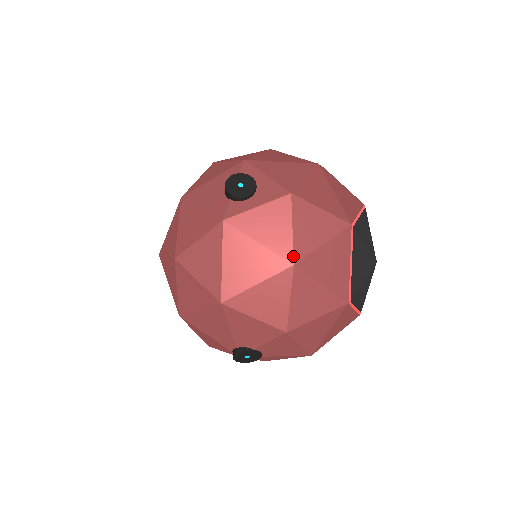
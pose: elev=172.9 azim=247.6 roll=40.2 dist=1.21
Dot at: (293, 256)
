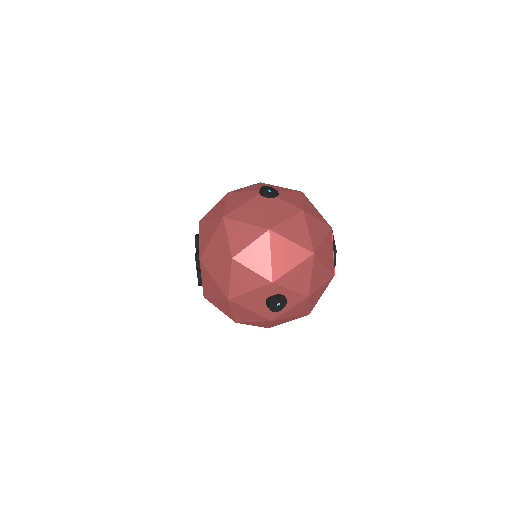
Dot at: (309, 313)
